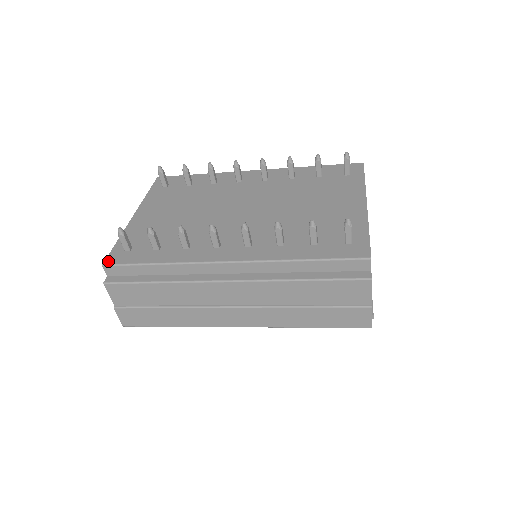
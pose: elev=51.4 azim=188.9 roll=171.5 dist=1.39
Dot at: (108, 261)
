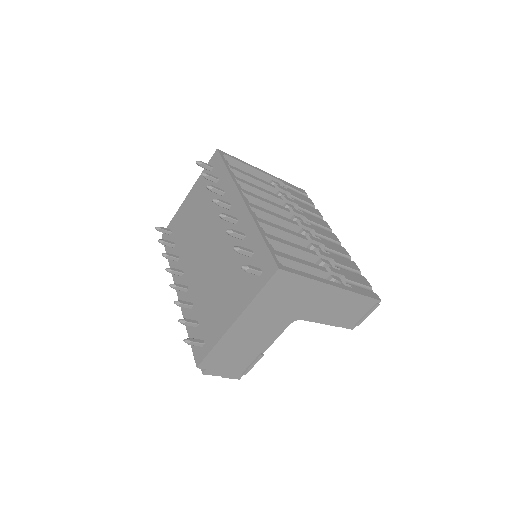
Dot at: (163, 235)
